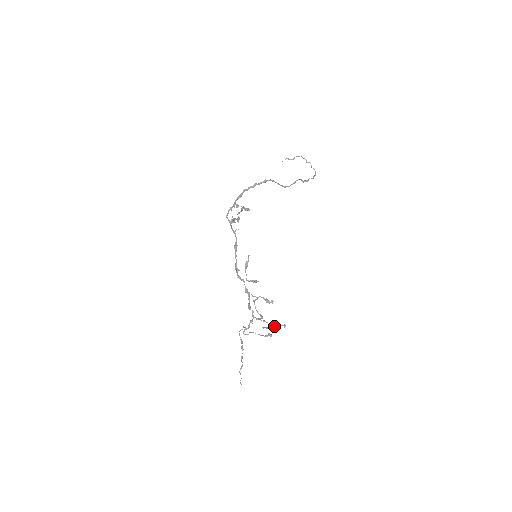
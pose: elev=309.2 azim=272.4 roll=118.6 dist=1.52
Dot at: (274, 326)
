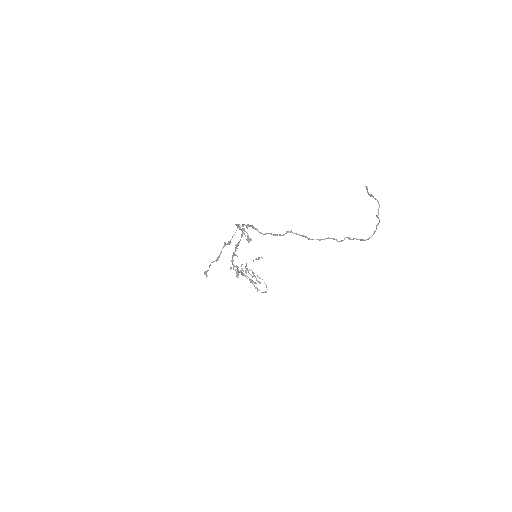
Dot at: (256, 288)
